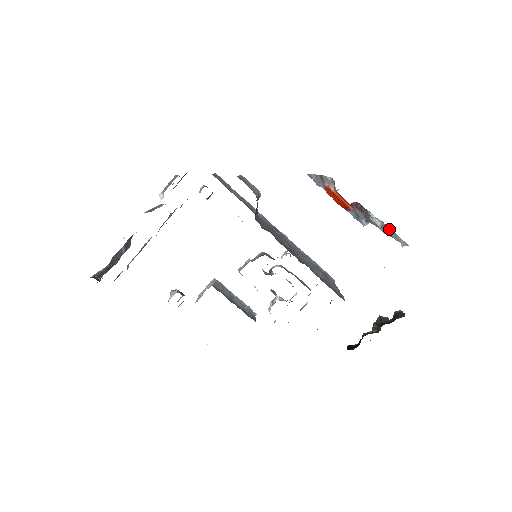
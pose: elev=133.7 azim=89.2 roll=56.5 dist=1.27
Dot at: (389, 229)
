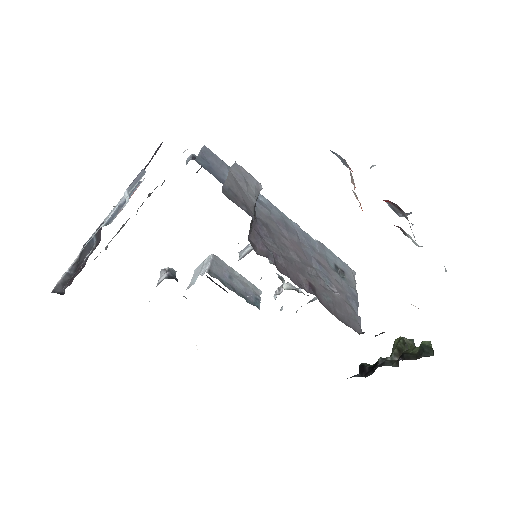
Dot at: occluded
